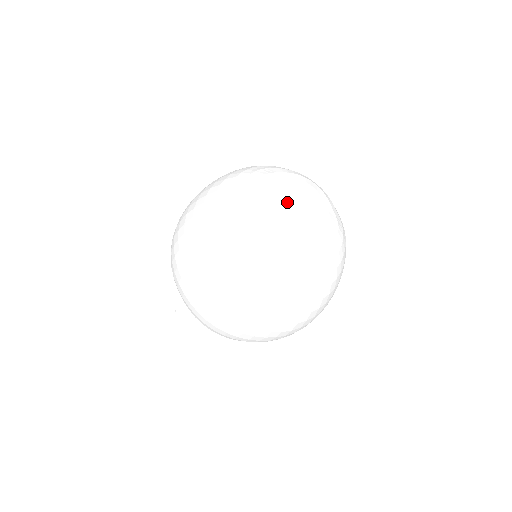
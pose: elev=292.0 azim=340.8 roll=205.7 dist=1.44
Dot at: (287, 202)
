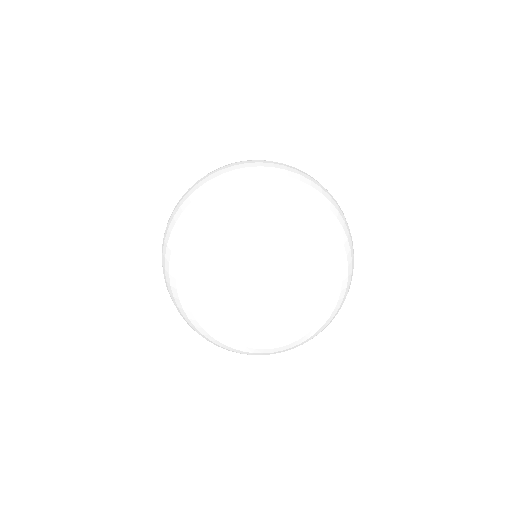
Dot at: (258, 278)
